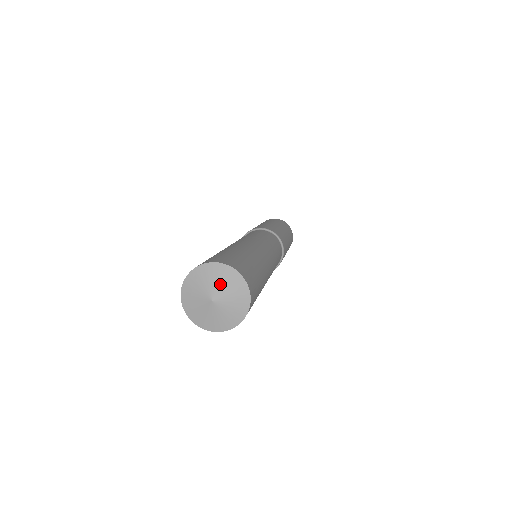
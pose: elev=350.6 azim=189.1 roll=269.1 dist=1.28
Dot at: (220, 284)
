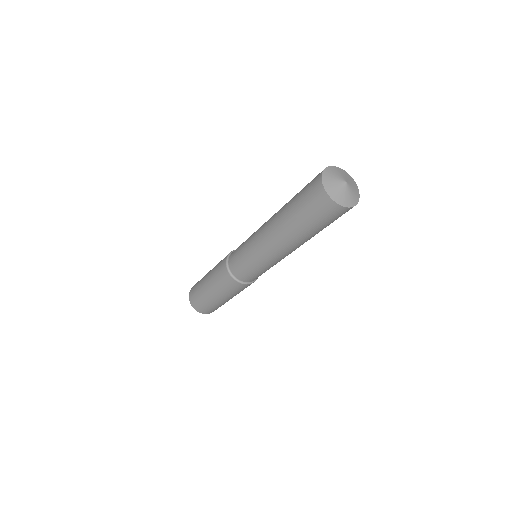
Dot at: (350, 181)
